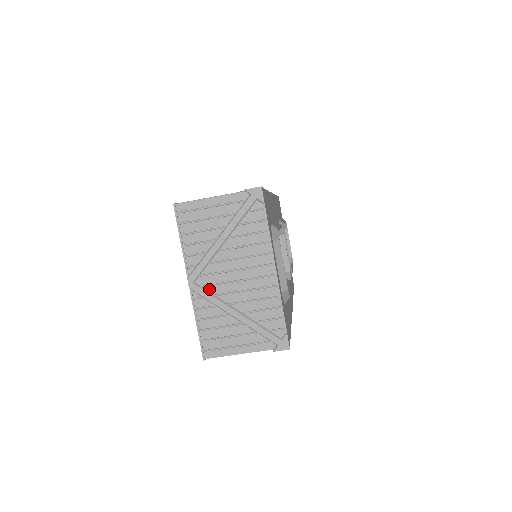
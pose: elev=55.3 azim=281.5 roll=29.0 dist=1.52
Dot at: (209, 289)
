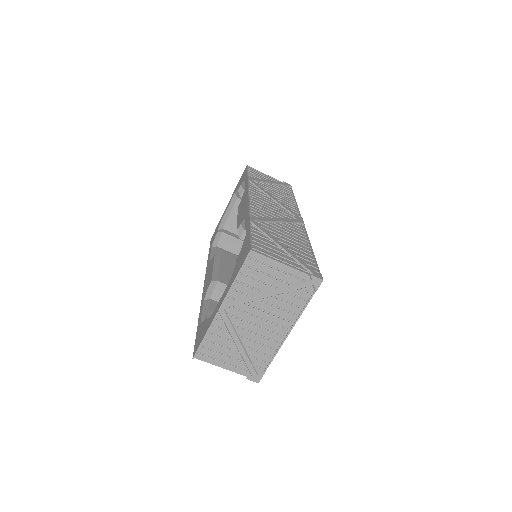
Dot at: (232, 319)
